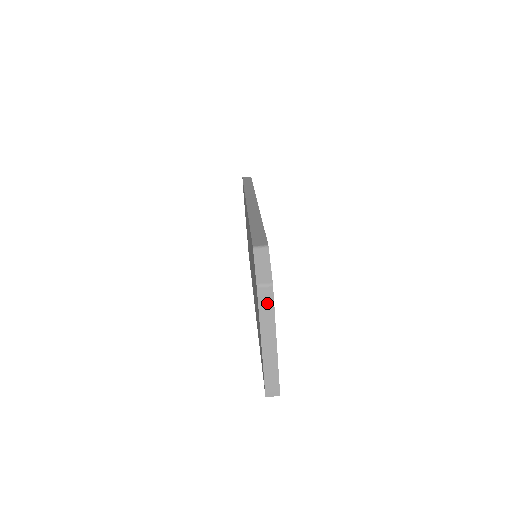
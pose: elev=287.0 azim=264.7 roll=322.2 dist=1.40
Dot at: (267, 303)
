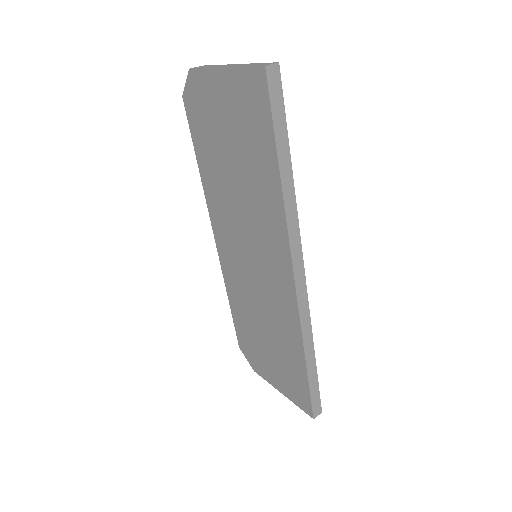
Dot at: occluded
